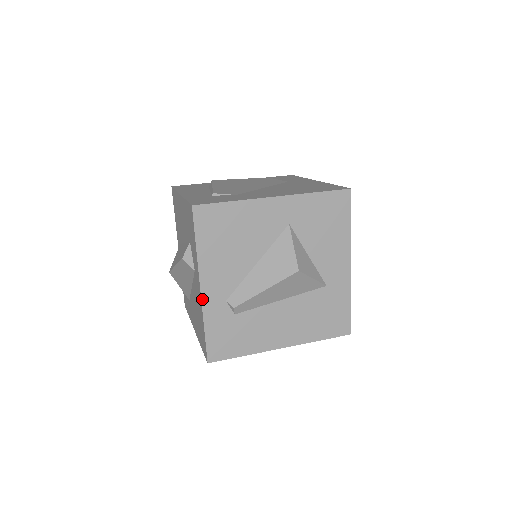
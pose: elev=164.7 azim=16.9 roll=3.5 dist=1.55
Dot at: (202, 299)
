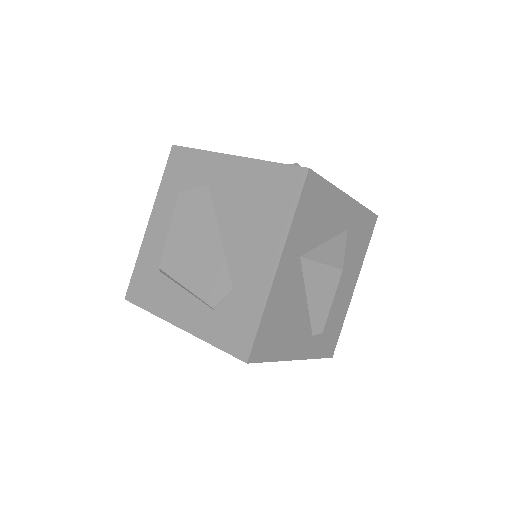
Dot at: (302, 359)
